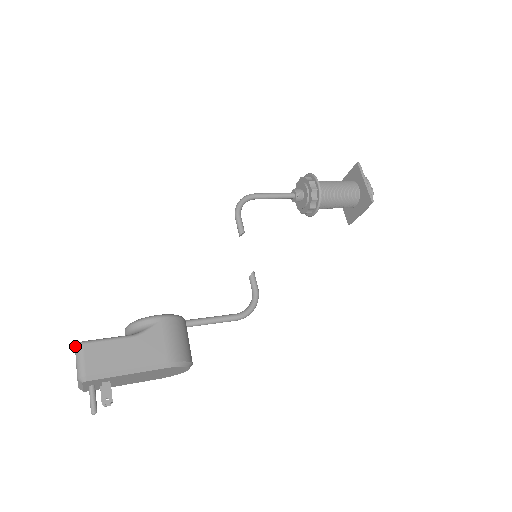
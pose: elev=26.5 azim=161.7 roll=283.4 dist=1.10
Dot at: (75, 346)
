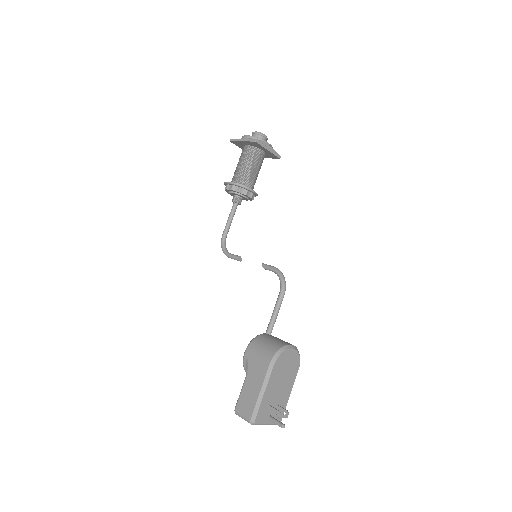
Dot at: (236, 414)
